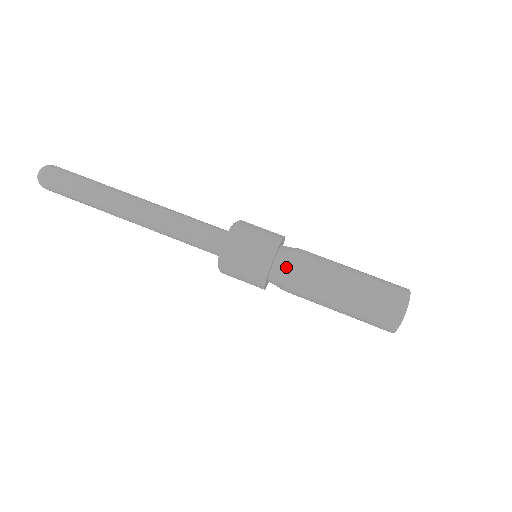
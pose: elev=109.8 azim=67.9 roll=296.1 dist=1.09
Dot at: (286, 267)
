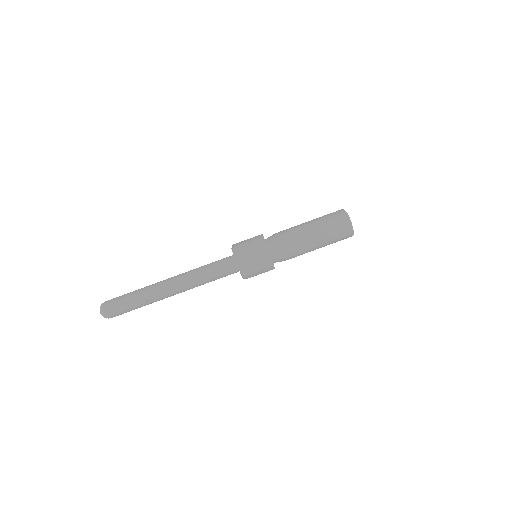
Dot at: (276, 245)
